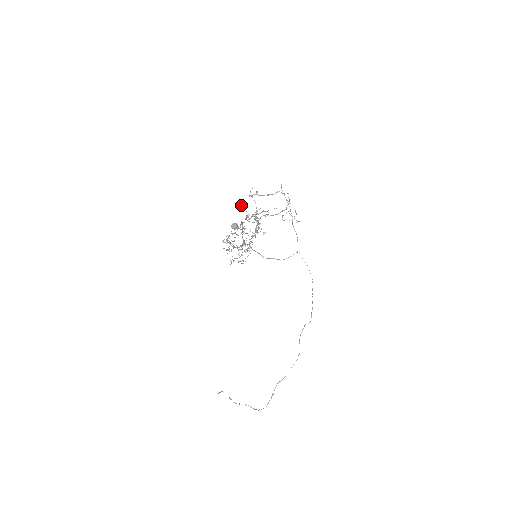
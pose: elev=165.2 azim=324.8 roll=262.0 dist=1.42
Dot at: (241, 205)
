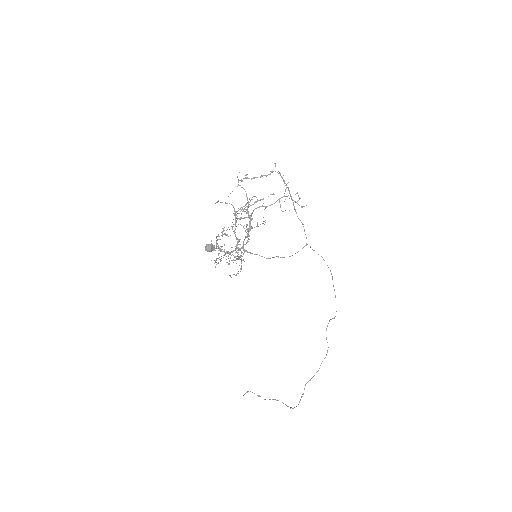
Dot at: occluded
